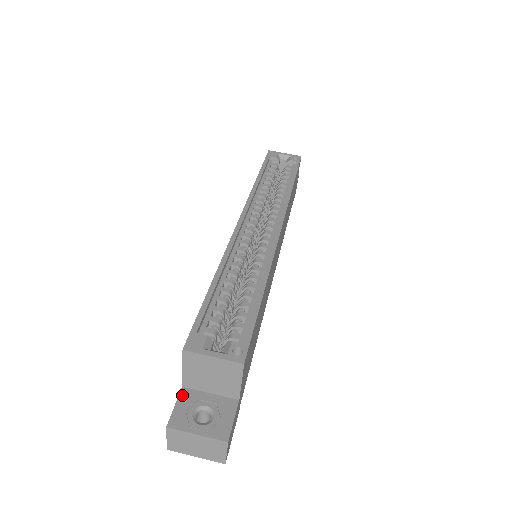
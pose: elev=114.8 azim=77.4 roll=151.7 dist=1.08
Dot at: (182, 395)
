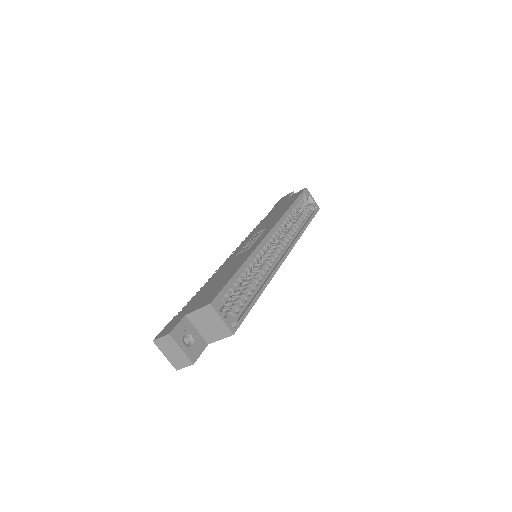
Dot at: (183, 320)
